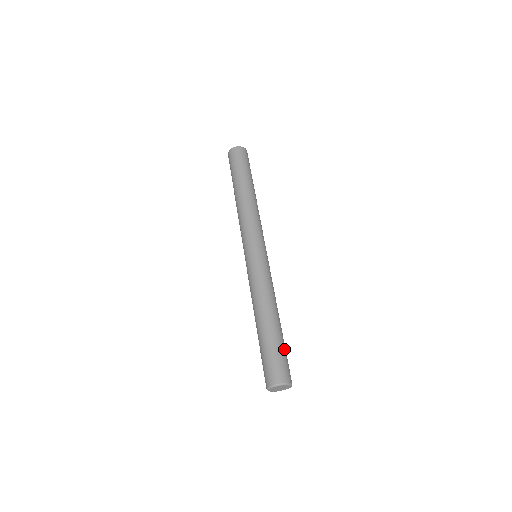
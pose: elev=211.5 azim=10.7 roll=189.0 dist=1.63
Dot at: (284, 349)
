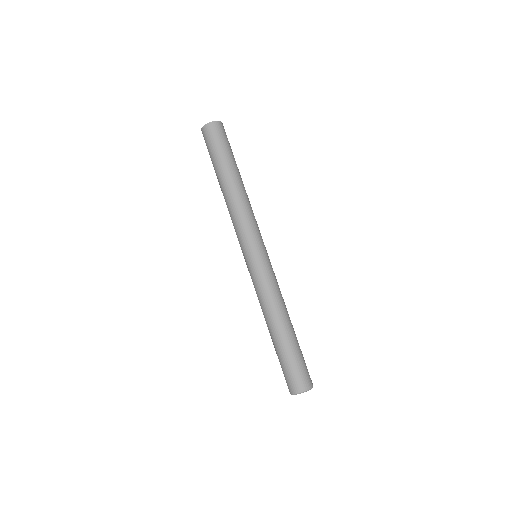
Dot at: (301, 354)
